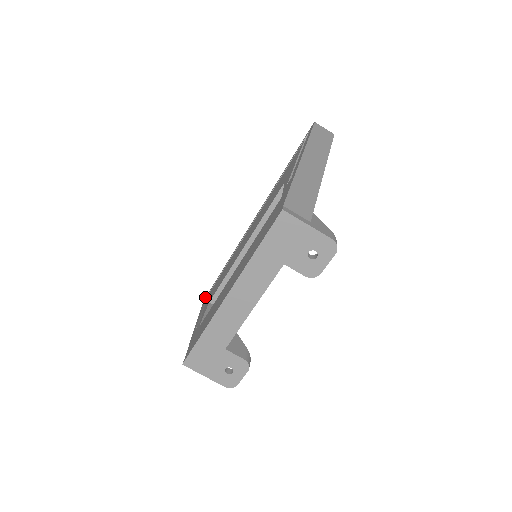
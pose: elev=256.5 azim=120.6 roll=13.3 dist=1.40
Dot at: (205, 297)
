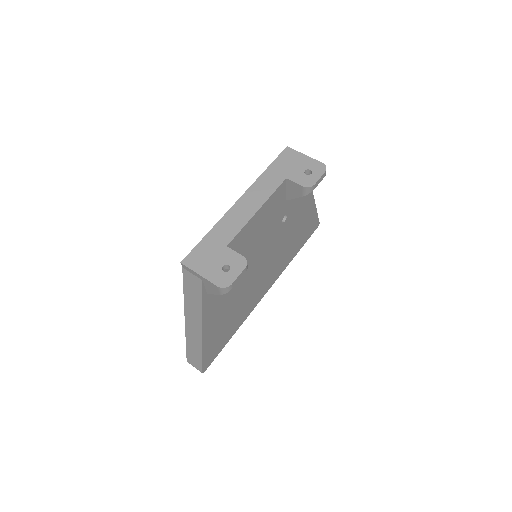
Dot at: occluded
